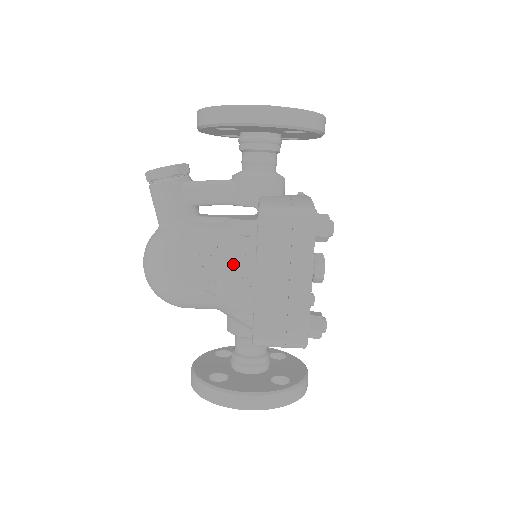
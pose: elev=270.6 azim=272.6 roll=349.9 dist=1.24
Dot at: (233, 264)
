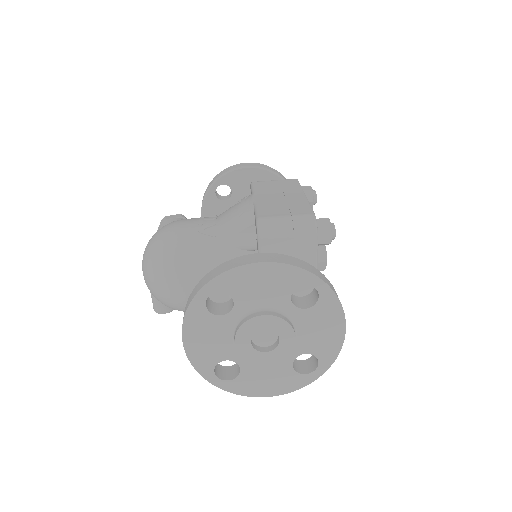
Dot at: (232, 207)
